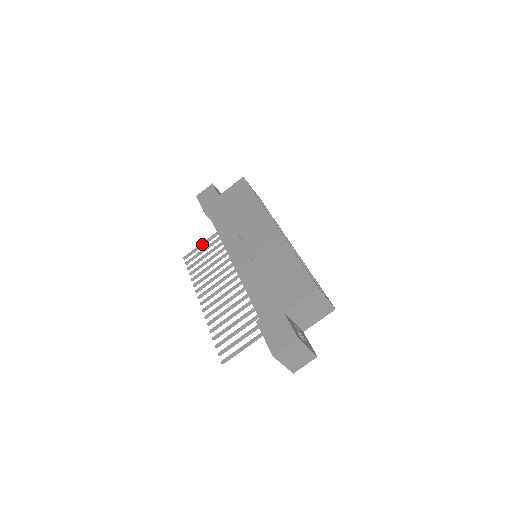
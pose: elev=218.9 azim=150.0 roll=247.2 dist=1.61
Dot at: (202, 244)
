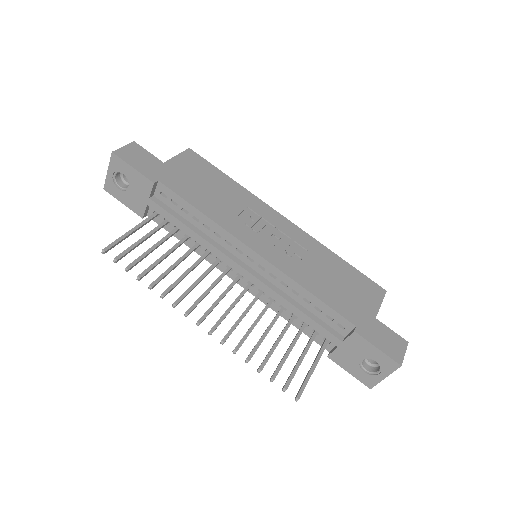
Dot at: (132, 231)
